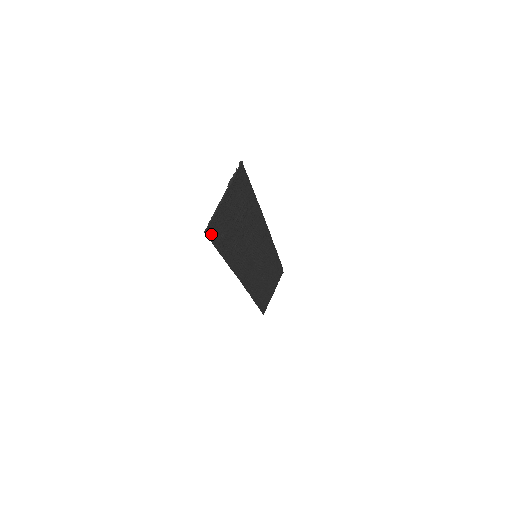
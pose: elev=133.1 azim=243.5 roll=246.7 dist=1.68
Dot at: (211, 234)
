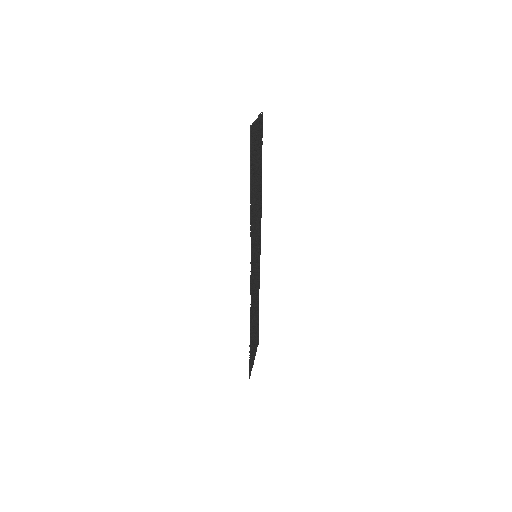
Dot at: (251, 141)
